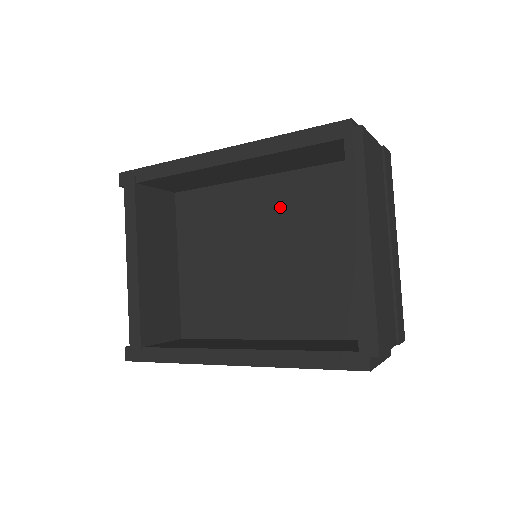
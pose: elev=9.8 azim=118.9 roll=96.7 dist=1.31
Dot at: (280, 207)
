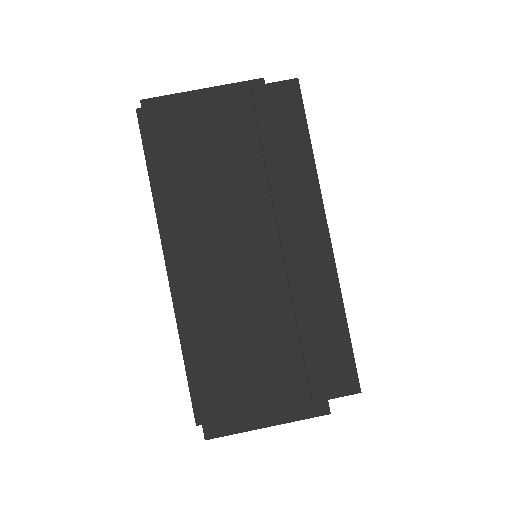
Dot at: occluded
